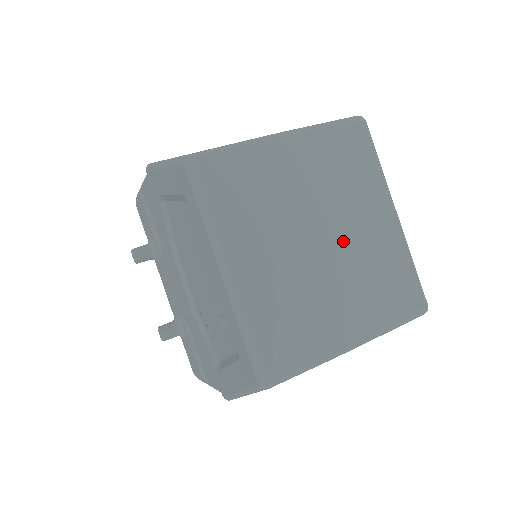
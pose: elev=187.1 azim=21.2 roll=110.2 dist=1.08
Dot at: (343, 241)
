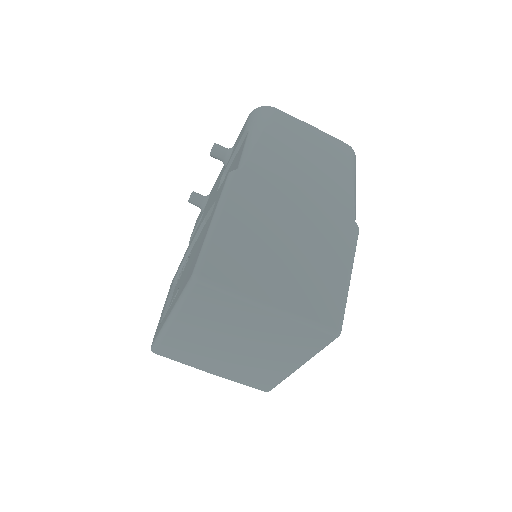
Dot at: (250, 354)
